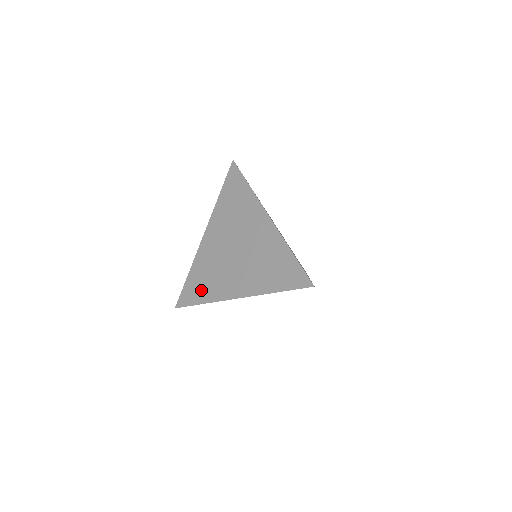
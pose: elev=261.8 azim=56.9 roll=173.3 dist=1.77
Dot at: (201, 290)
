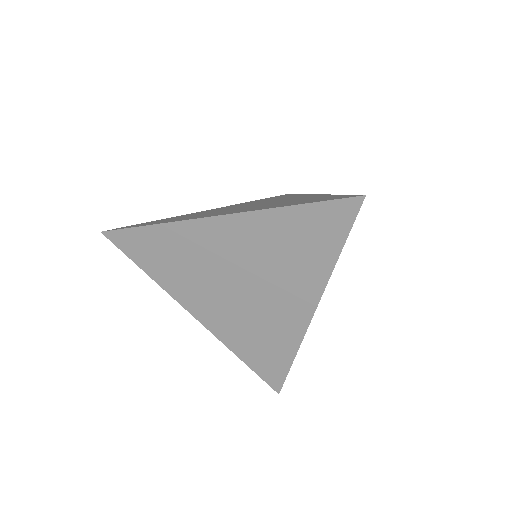
Dot at: (156, 262)
